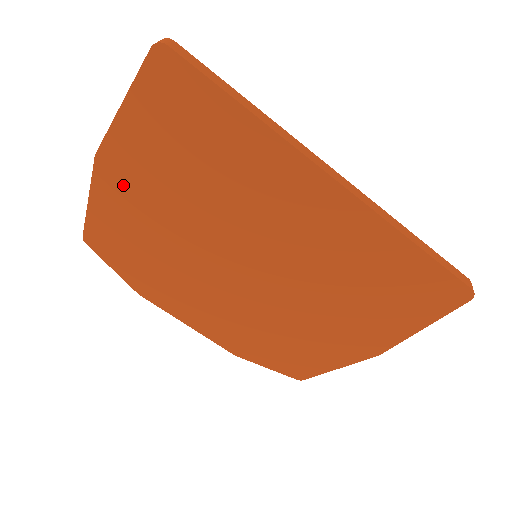
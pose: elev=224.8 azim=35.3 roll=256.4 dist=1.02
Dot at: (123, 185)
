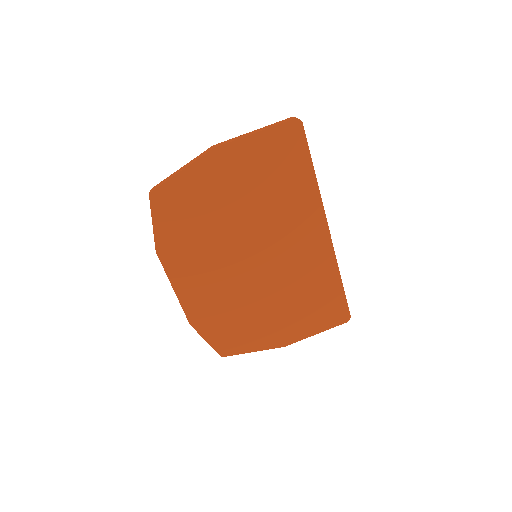
Dot at: (215, 174)
